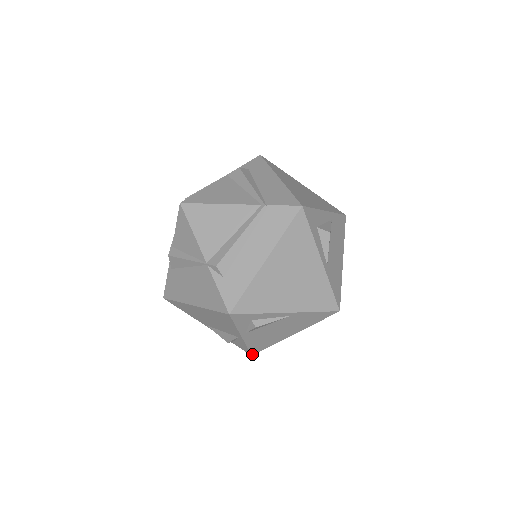
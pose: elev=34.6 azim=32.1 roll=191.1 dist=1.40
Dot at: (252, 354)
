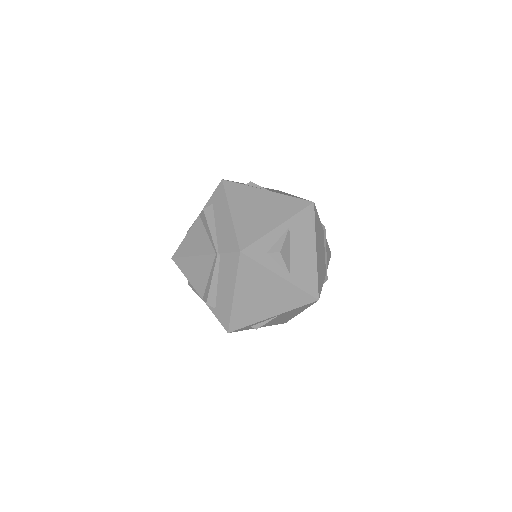
Dot at: occluded
